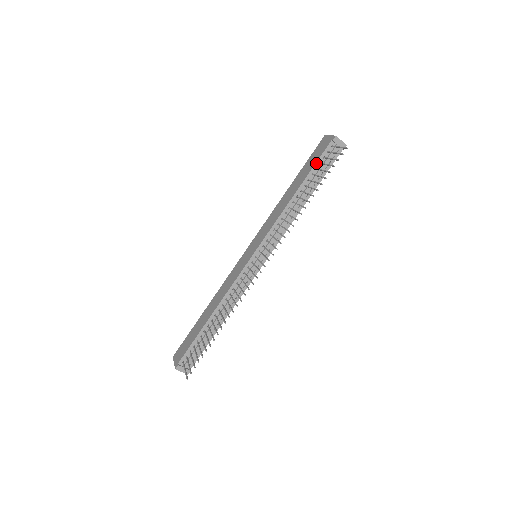
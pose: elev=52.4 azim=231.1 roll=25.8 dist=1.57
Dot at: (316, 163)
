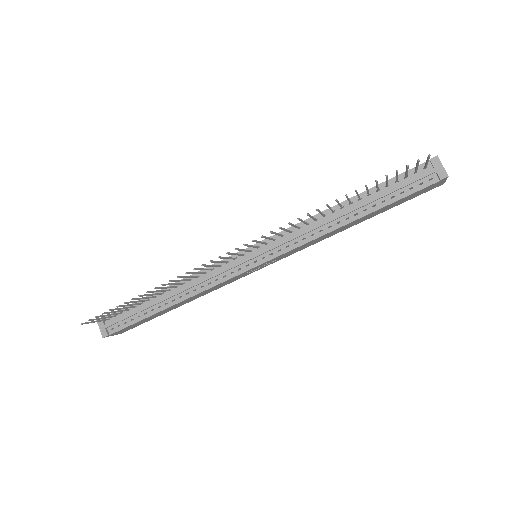
Dot at: (391, 179)
